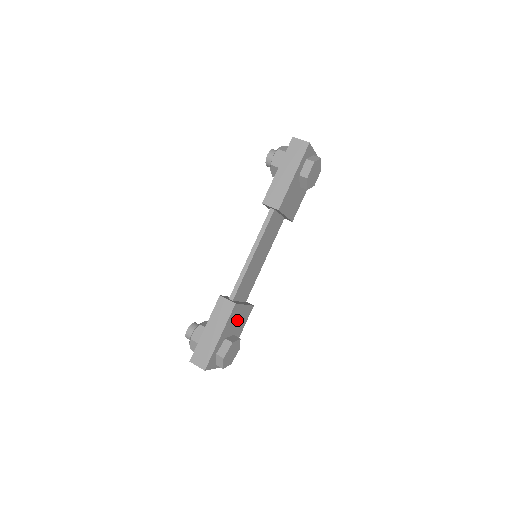
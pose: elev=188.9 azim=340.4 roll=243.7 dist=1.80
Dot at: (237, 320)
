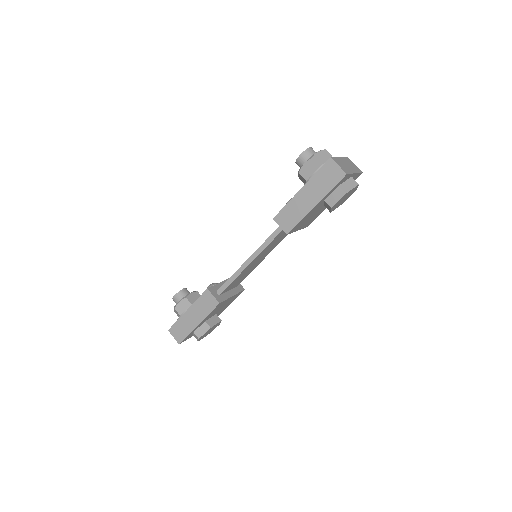
Dot at: (222, 306)
